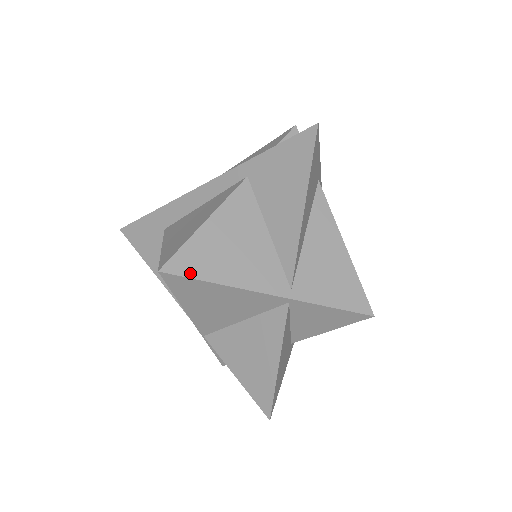
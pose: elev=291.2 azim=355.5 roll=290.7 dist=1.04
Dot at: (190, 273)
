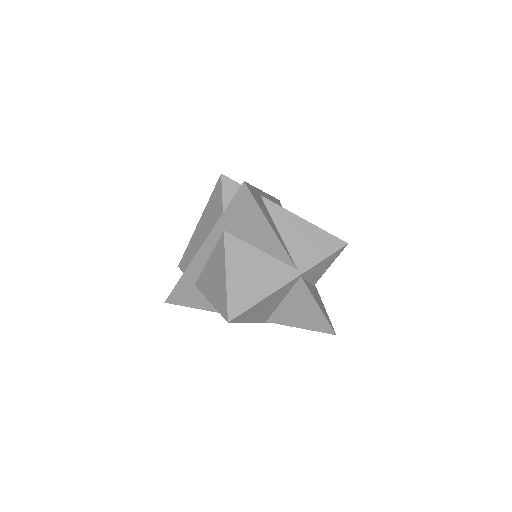
Dot at: (243, 309)
